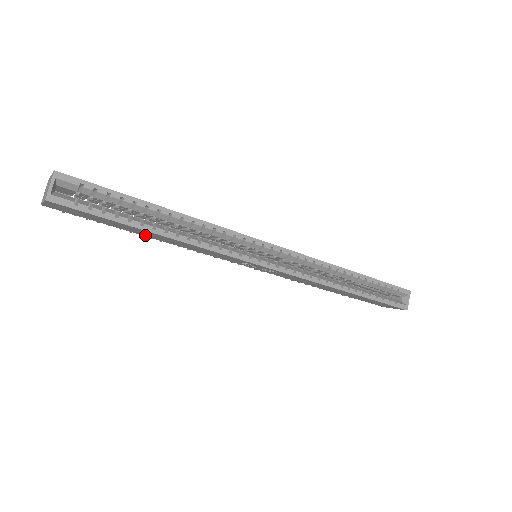
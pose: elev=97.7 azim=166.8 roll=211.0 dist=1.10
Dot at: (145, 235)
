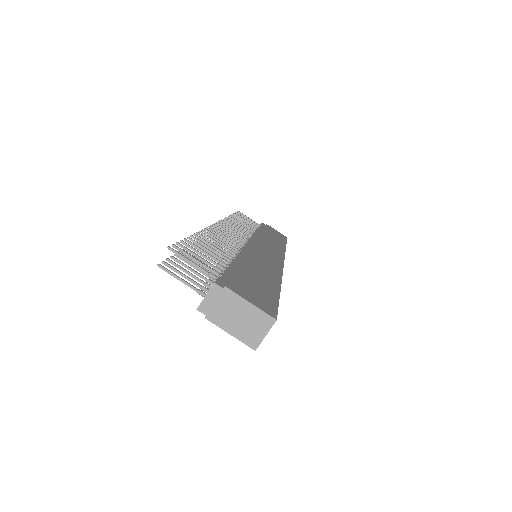
Dot at: occluded
